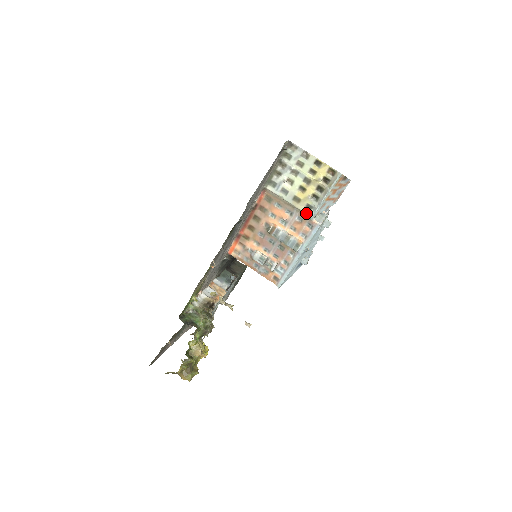
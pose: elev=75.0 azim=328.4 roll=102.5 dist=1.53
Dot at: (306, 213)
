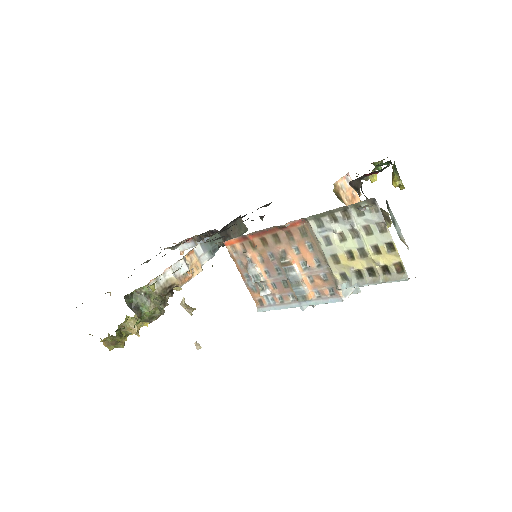
Dot at: (336, 279)
